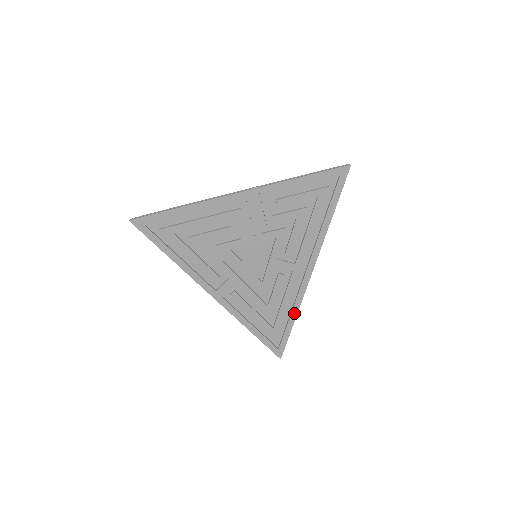
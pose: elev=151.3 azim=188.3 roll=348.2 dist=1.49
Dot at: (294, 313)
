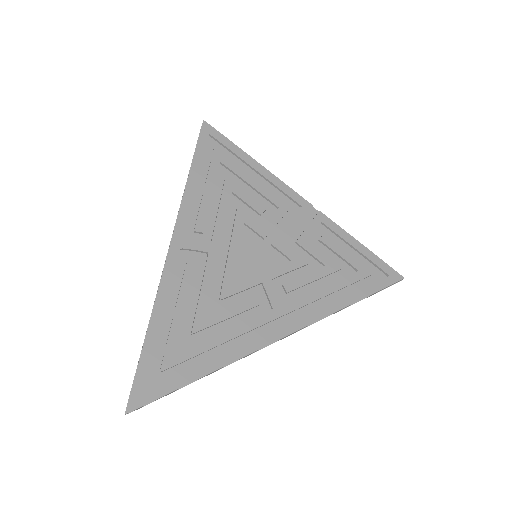
Dot at: (220, 362)
